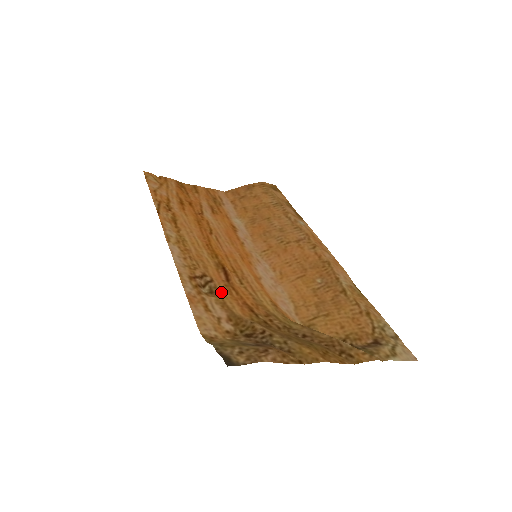
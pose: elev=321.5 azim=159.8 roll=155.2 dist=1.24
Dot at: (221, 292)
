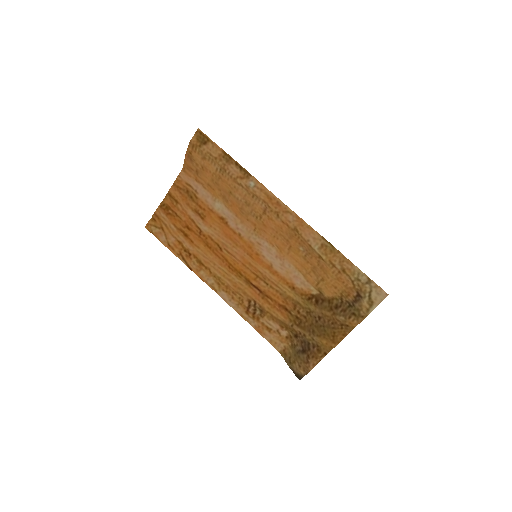
Dot at: (265, 307)
